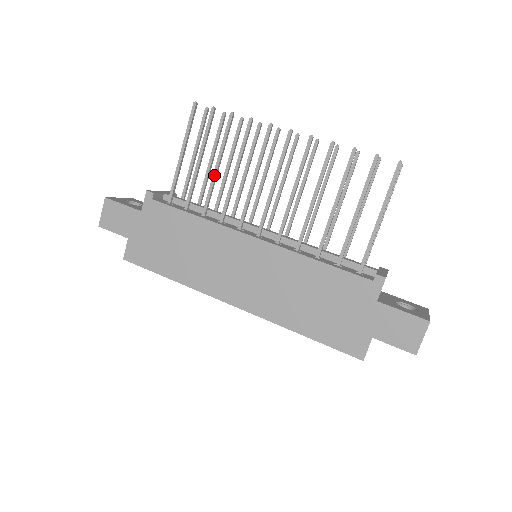
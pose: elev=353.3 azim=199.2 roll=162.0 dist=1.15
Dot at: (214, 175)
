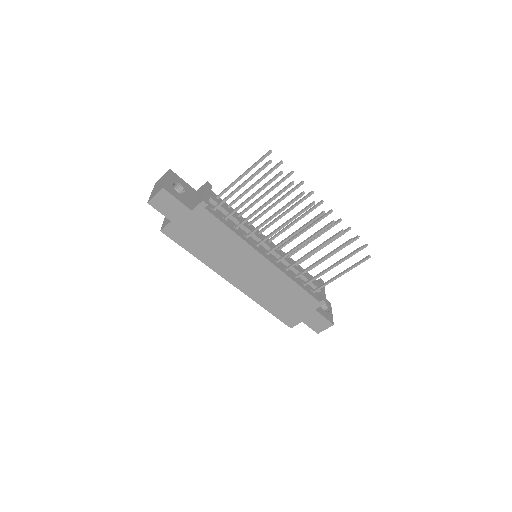
Dot at: (258, 211)
